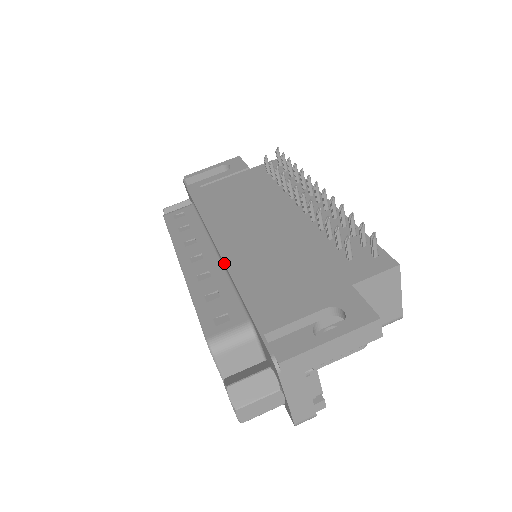
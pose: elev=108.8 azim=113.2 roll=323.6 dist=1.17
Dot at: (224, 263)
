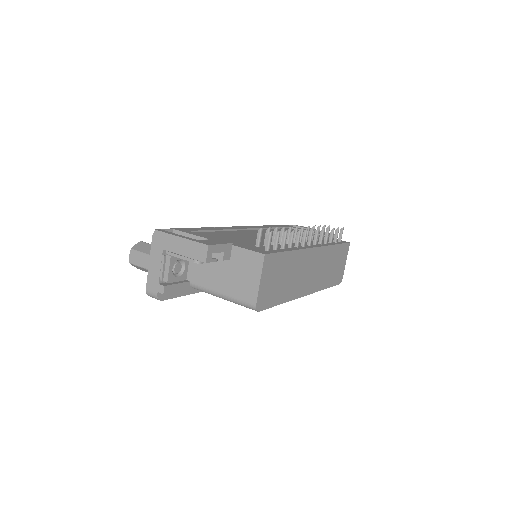
Dot at: occluded
